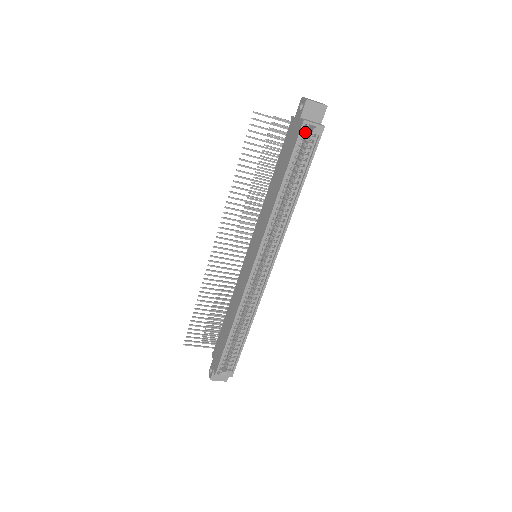
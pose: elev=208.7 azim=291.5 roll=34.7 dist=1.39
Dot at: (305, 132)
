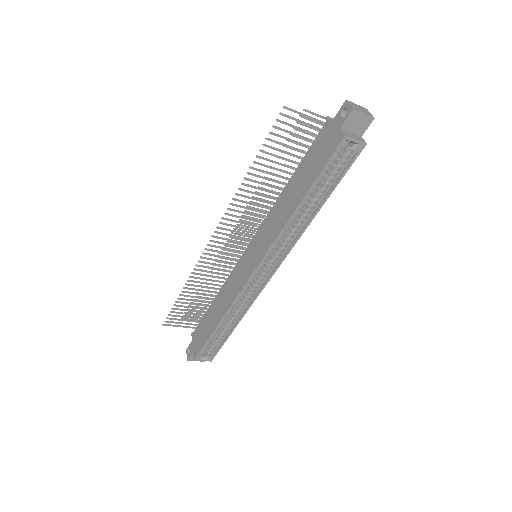
Dot at: occluded
